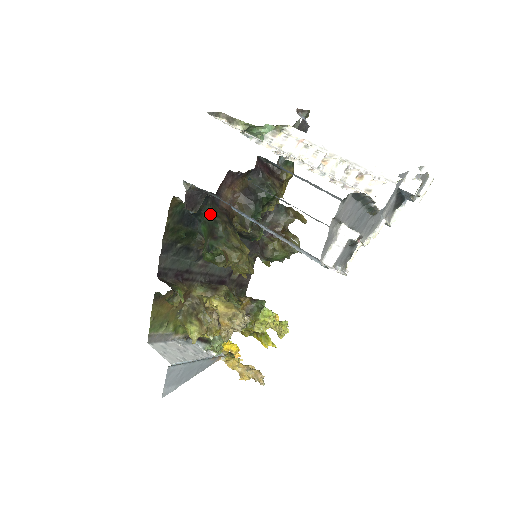
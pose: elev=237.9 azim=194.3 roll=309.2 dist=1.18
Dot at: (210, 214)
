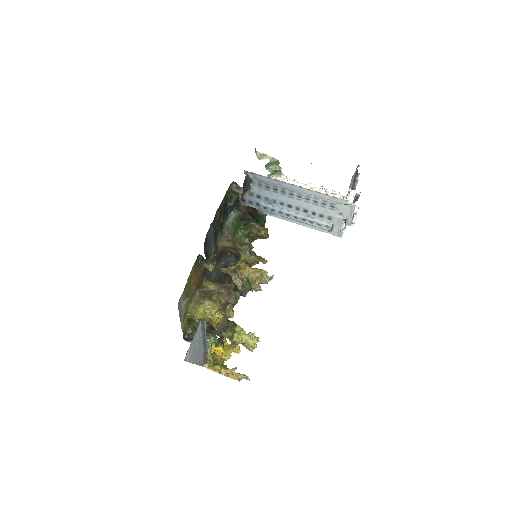
Dot at: (240, 210)
